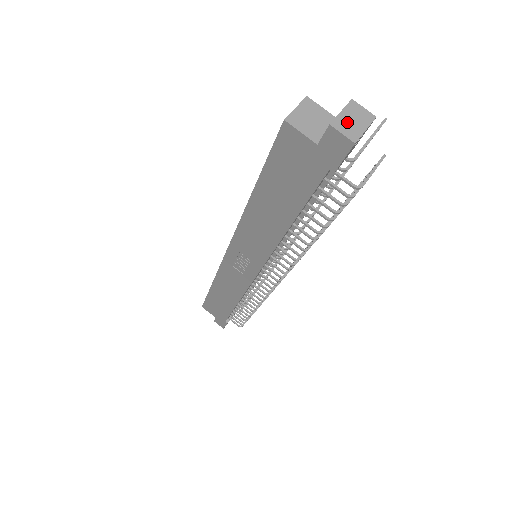
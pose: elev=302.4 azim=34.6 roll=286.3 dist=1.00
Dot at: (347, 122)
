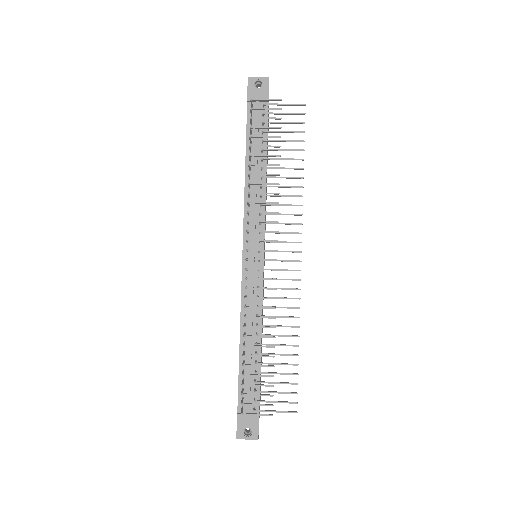
Dot at: occluded
